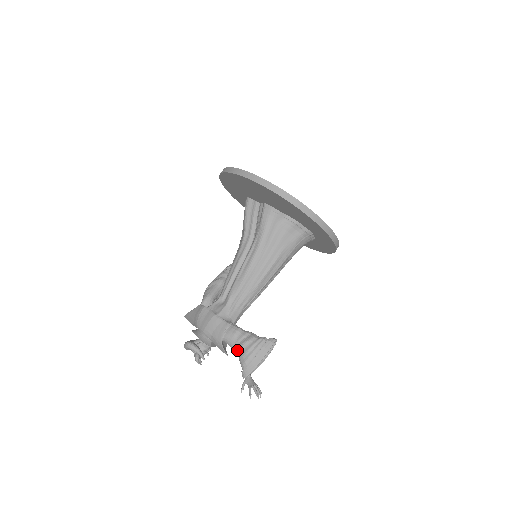
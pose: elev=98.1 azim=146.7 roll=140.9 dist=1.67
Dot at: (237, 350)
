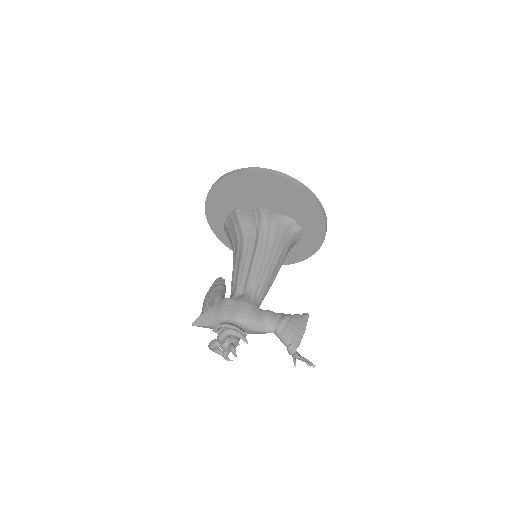
Dot at: (276, 330)
